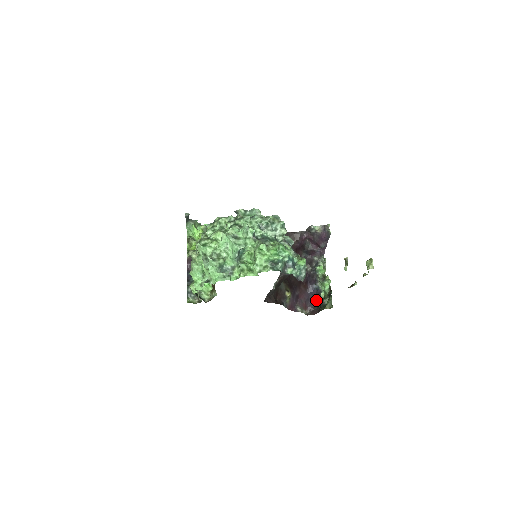
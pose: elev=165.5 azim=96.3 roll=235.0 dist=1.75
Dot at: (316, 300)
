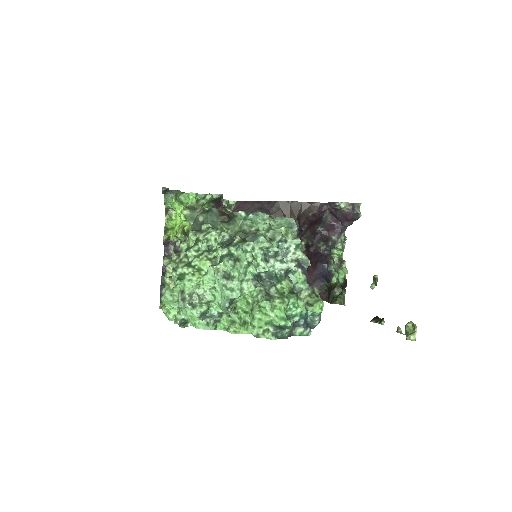
Dot at: (325, 280)
